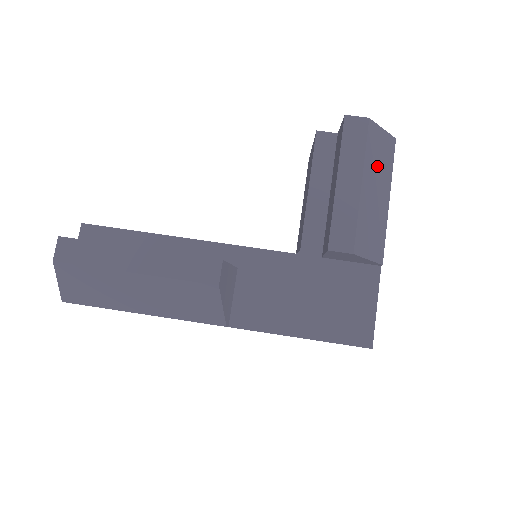
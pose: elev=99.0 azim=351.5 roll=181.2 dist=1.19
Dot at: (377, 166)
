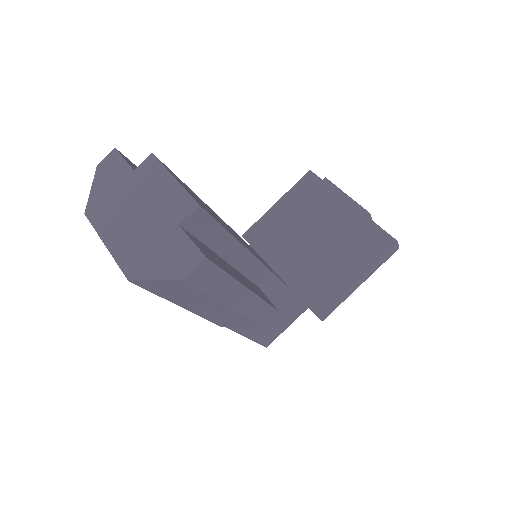
Dot at: occluded
